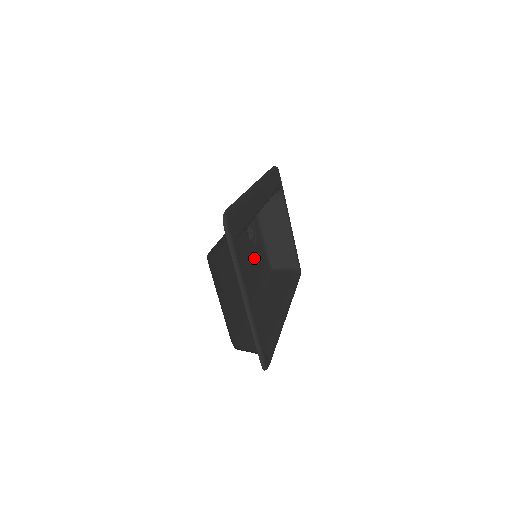
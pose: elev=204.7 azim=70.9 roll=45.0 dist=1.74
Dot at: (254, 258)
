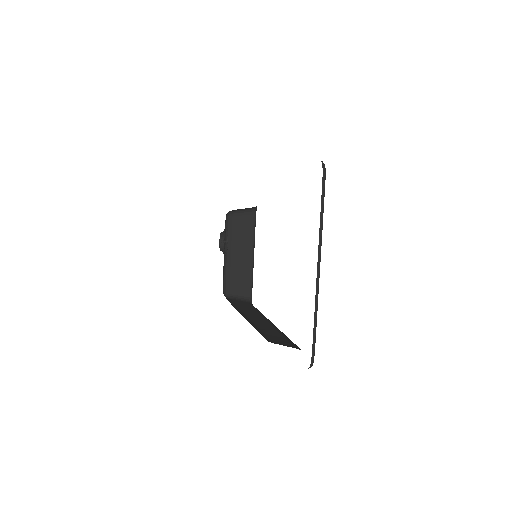
Dot at: occluded
